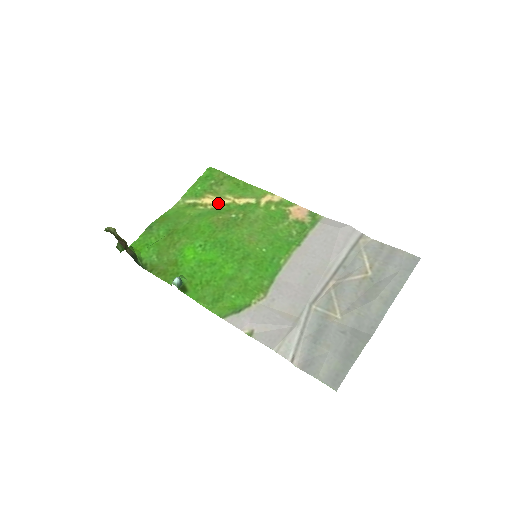
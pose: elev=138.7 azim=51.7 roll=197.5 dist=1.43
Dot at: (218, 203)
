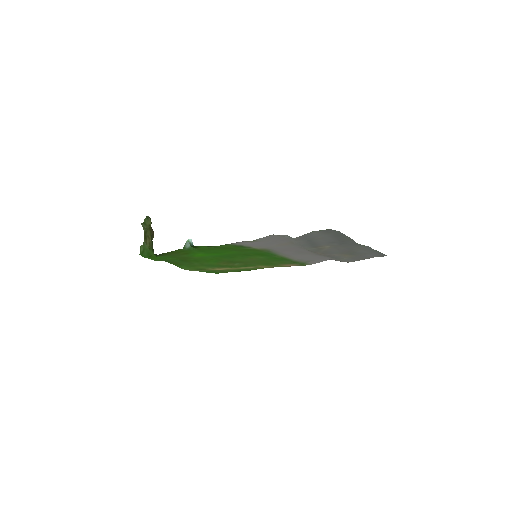
Dot at: (223, 268)
